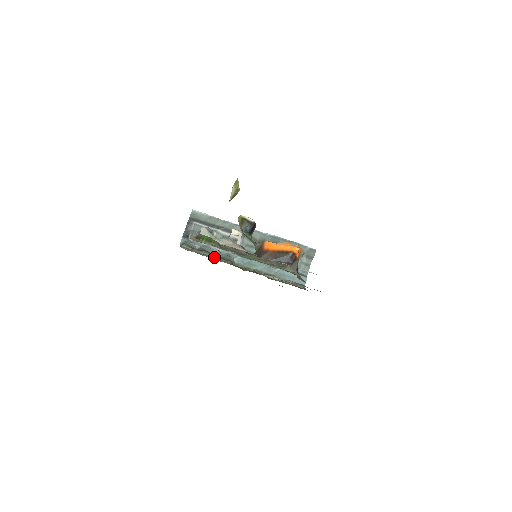
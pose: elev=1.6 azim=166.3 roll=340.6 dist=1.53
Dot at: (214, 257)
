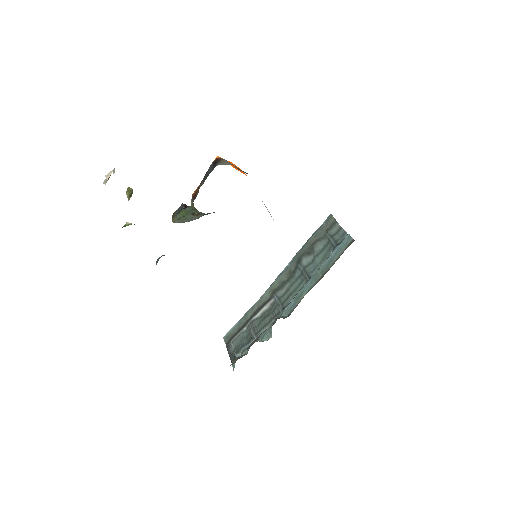
Dot at: occluded
